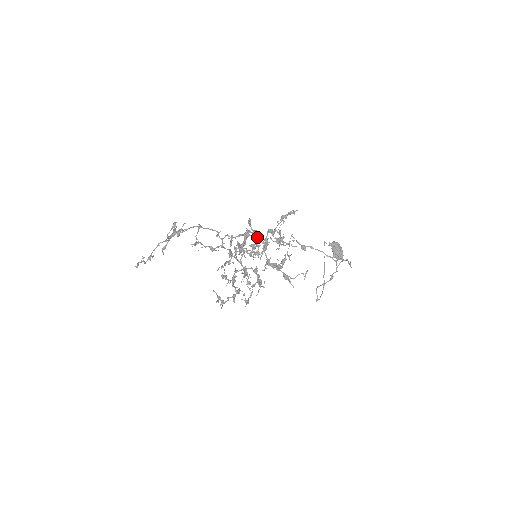
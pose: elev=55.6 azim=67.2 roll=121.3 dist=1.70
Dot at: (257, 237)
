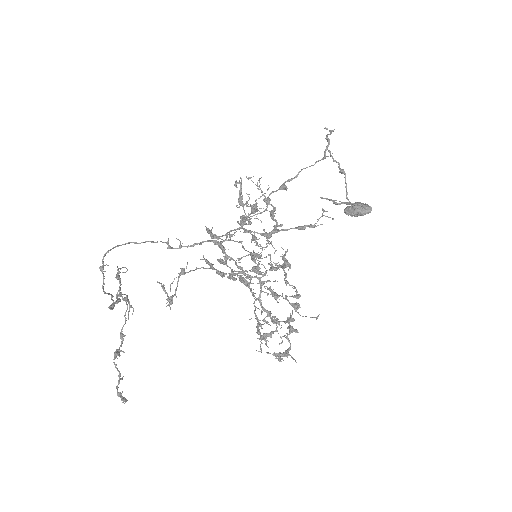
Dot at: (229, 231)
